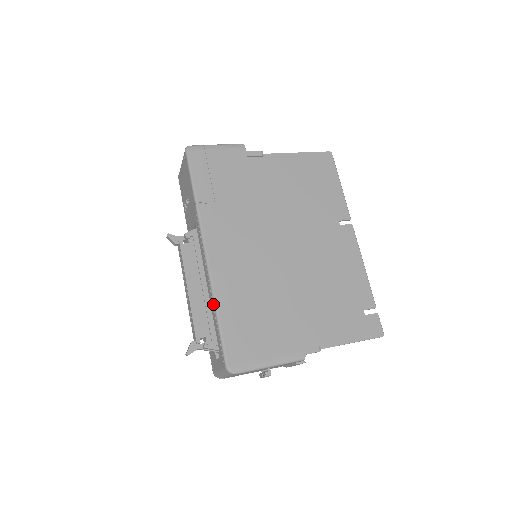
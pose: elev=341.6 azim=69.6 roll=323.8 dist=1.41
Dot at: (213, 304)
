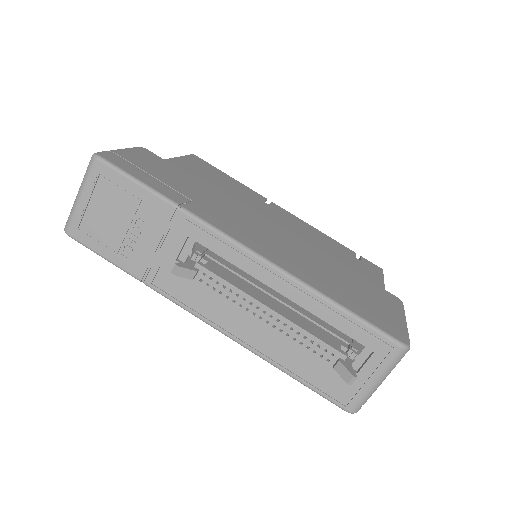
Dot at: (317, 296)
